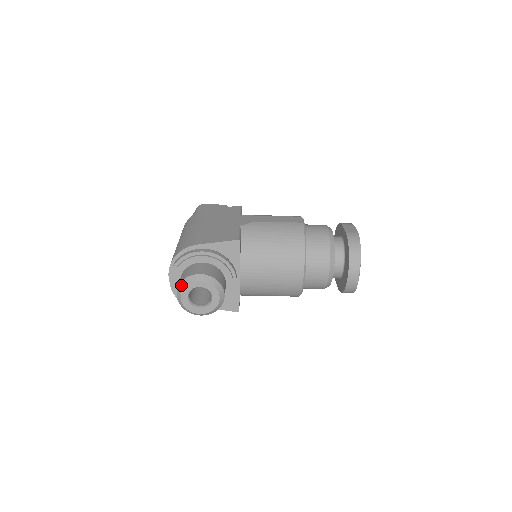
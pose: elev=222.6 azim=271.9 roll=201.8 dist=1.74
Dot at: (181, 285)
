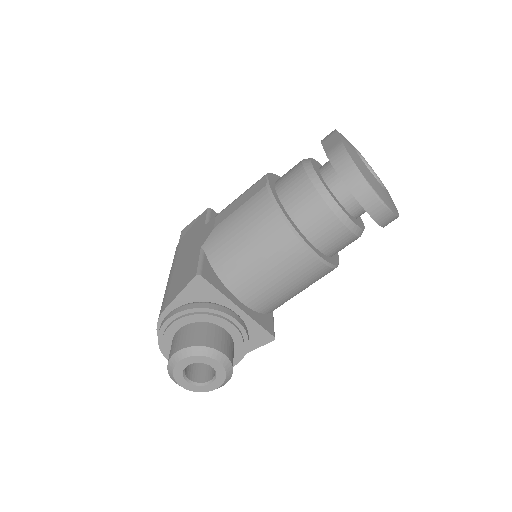
Dot at: (170, 375)
